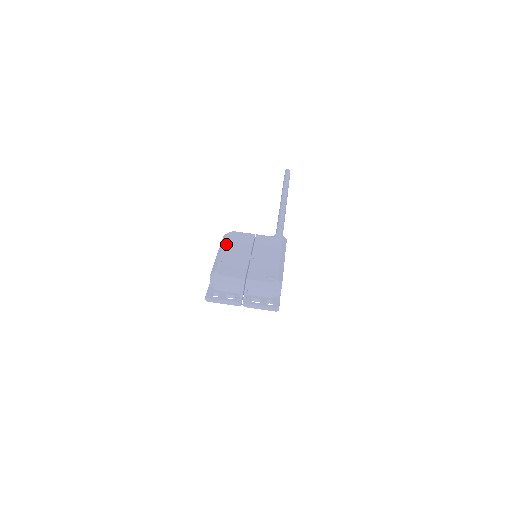
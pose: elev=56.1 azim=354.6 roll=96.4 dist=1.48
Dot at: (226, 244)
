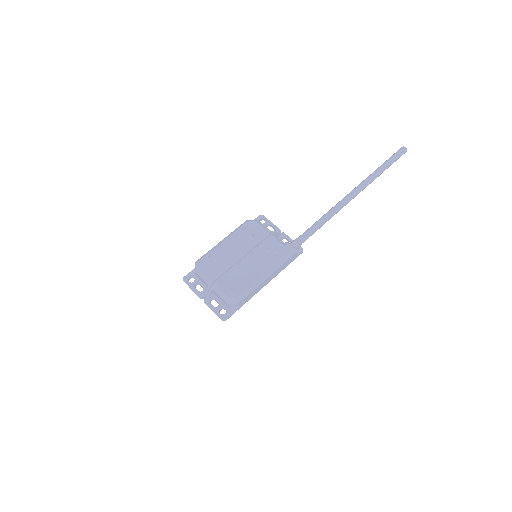
Dot at: (234, 234)
